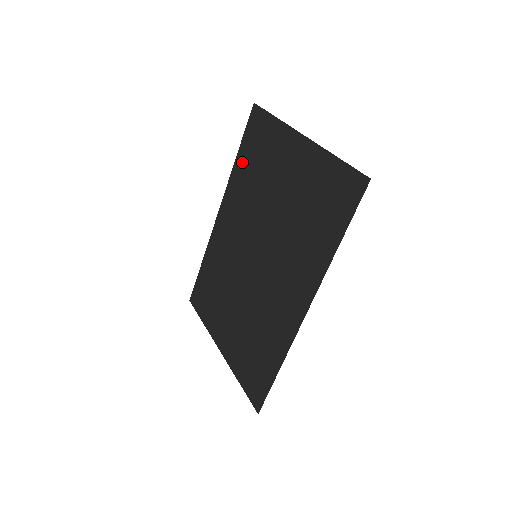
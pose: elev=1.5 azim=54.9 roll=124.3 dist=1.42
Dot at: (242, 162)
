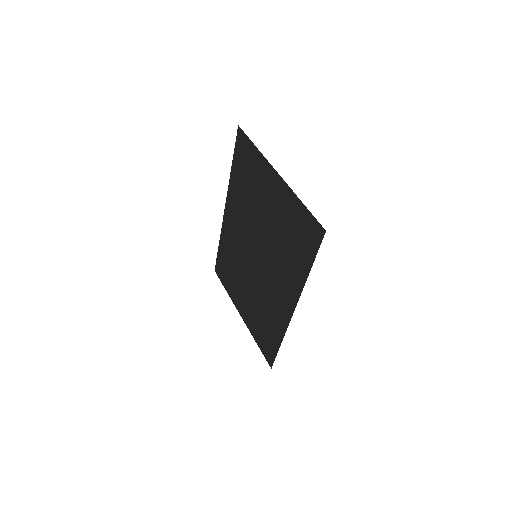
Dot at: (236, 174)
